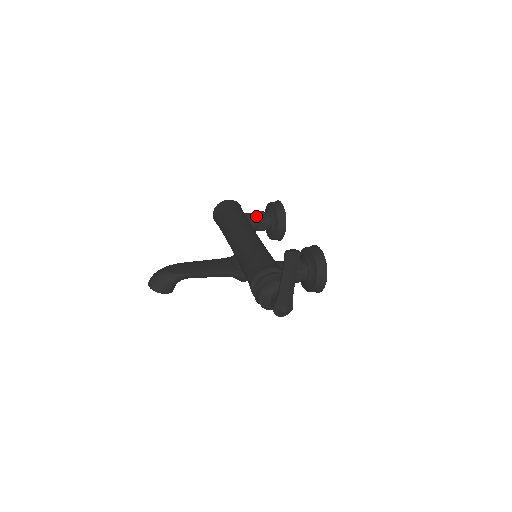
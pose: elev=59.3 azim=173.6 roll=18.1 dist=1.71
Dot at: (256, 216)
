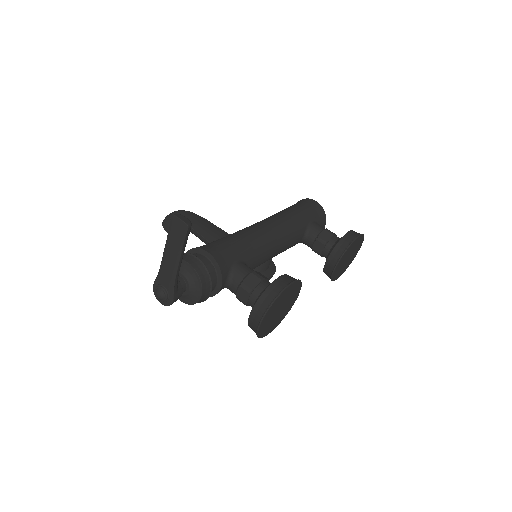
Dot at: (322, 232)
